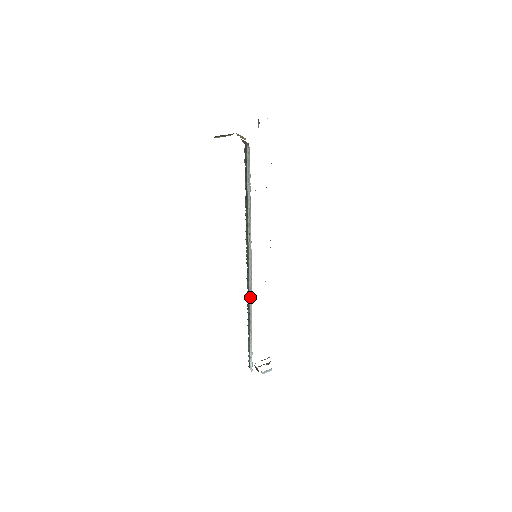
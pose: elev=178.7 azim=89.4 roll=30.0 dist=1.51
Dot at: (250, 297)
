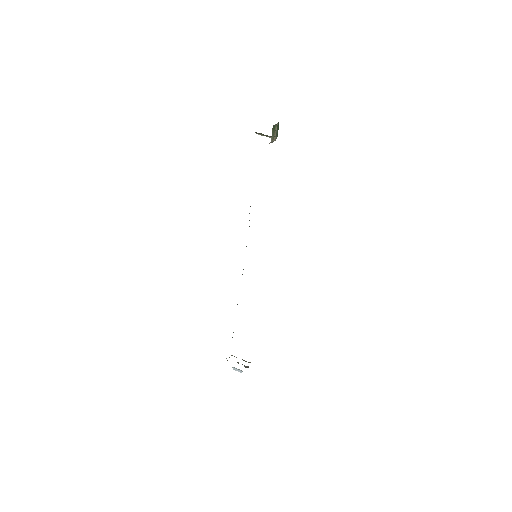
Dot at: occluded
